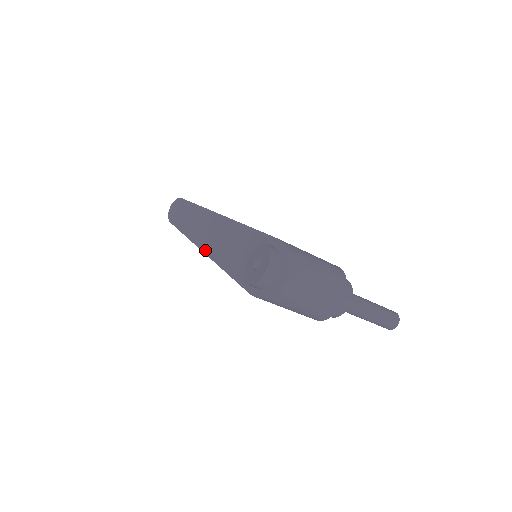
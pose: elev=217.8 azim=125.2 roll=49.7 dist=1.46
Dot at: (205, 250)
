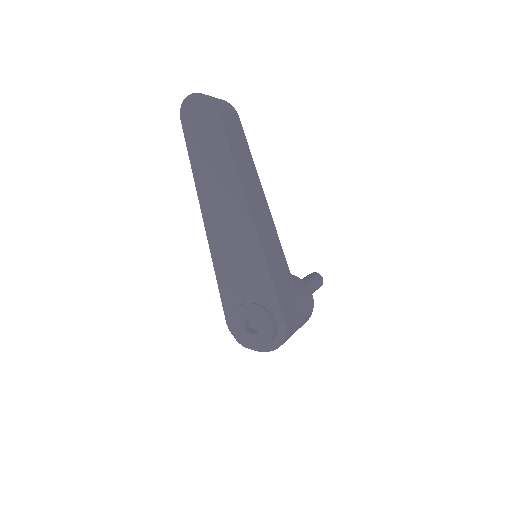
Dot at: (208, 229)
